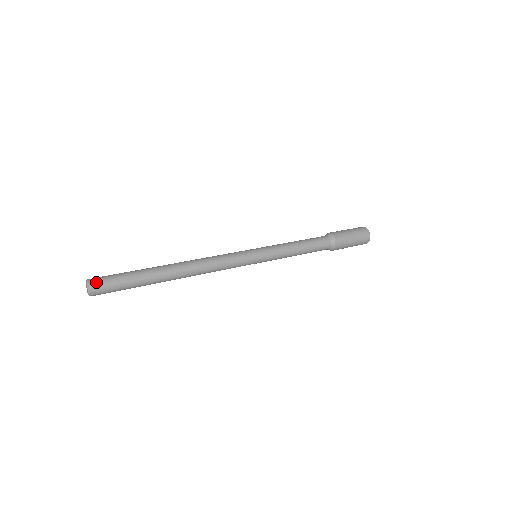
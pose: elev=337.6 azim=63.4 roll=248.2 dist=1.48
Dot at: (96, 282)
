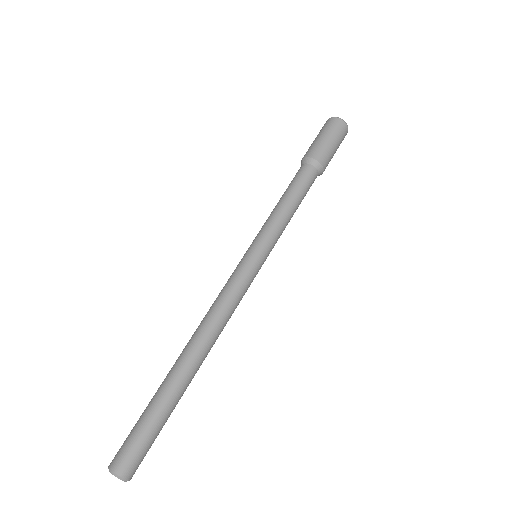
Dot at: (123, 464)
